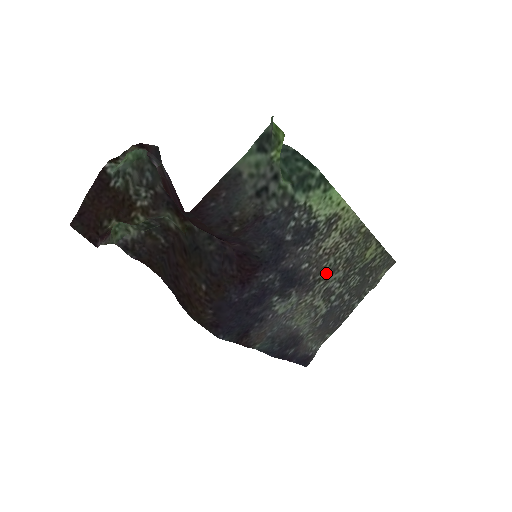
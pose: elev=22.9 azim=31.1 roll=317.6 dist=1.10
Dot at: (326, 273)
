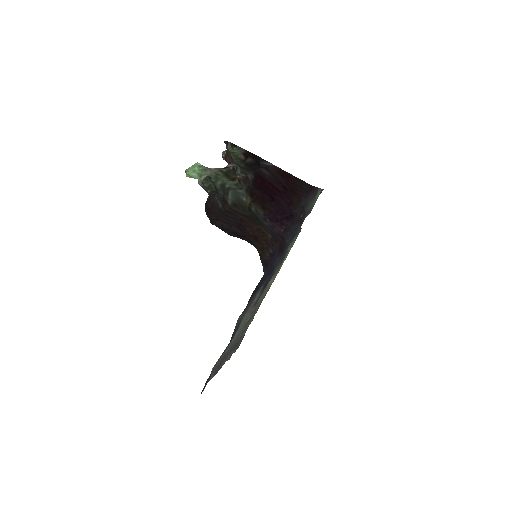
Dot at: occluded
